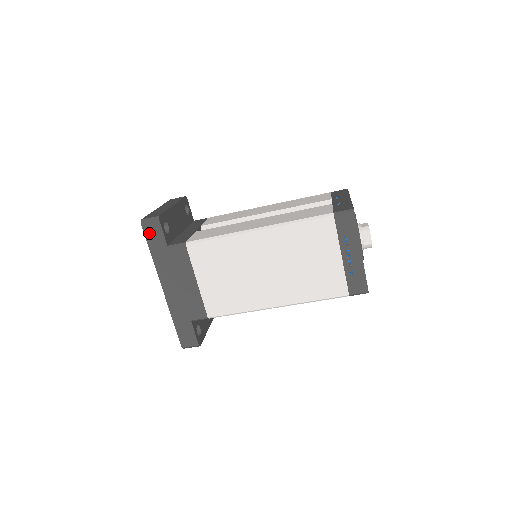
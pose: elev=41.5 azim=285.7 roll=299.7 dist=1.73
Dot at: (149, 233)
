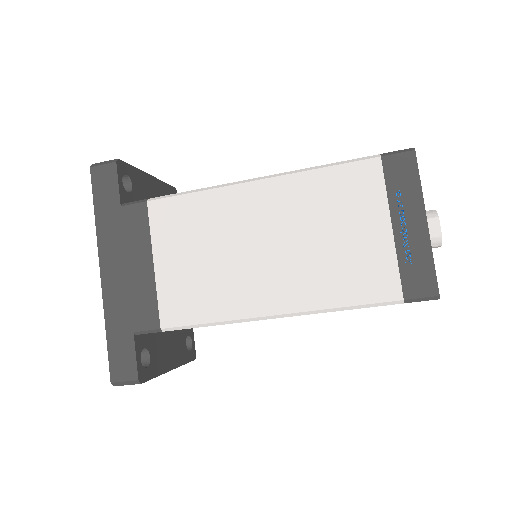
Dot at: (98, 182)
